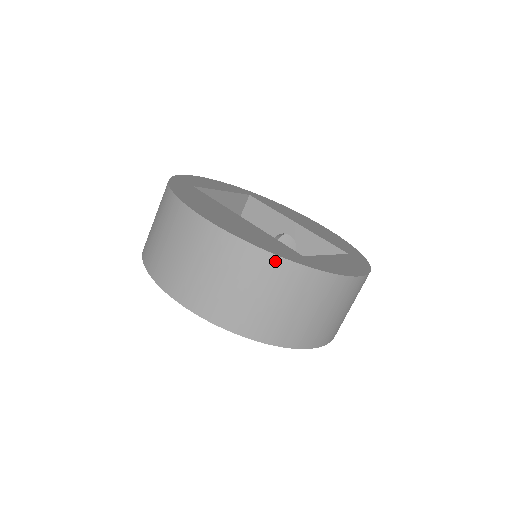
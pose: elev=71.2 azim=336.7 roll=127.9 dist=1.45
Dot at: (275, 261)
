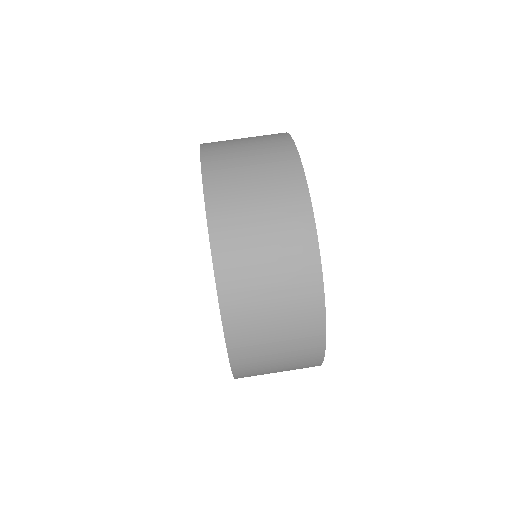
Dot at: (300, 181)
